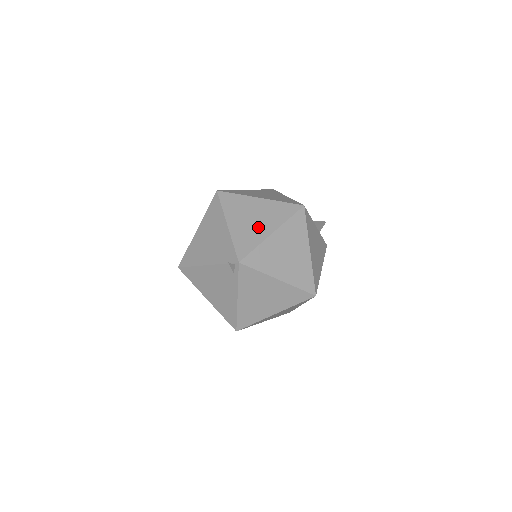
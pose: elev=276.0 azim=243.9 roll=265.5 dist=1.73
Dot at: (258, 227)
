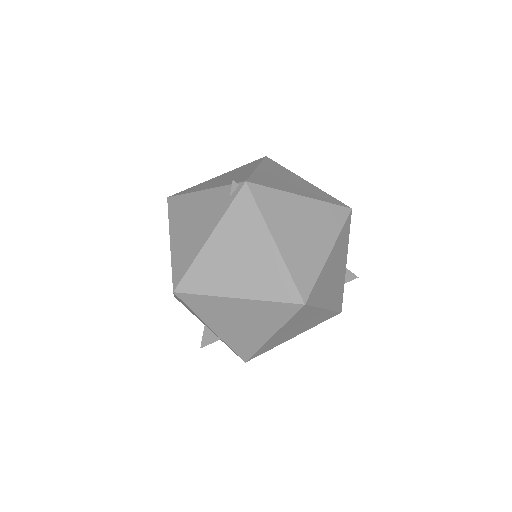
Dot at: (289, 185)
